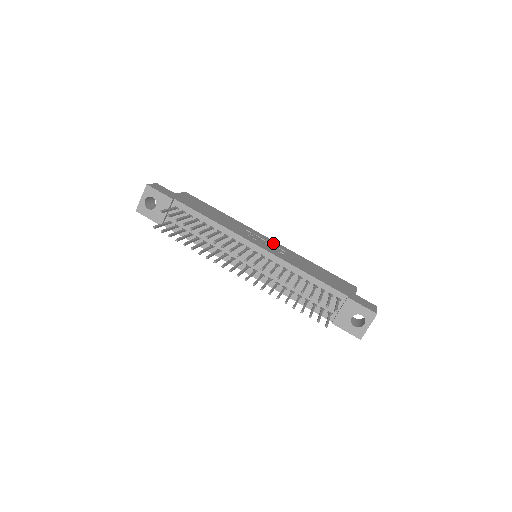
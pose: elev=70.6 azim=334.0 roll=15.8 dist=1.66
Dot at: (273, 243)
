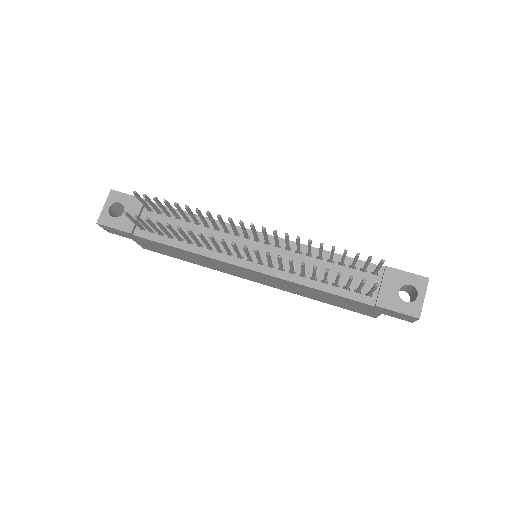
Dot at: occluded
